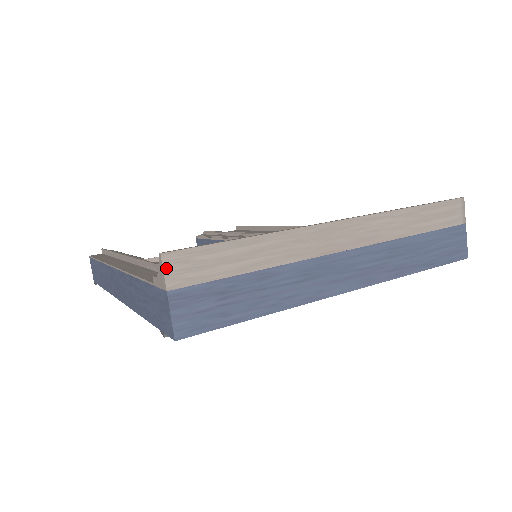
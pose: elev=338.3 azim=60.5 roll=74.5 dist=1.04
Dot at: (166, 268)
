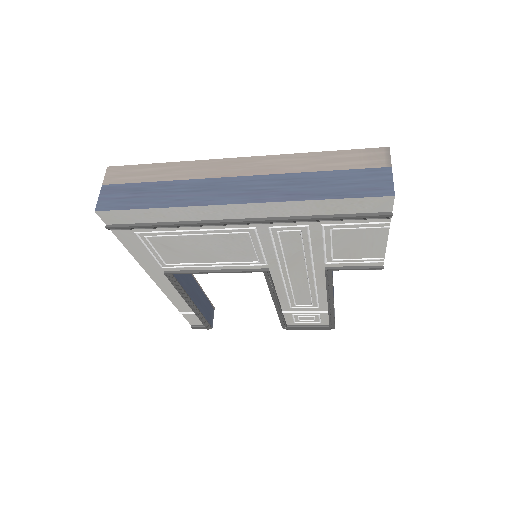
Dot at: (107, 174)
